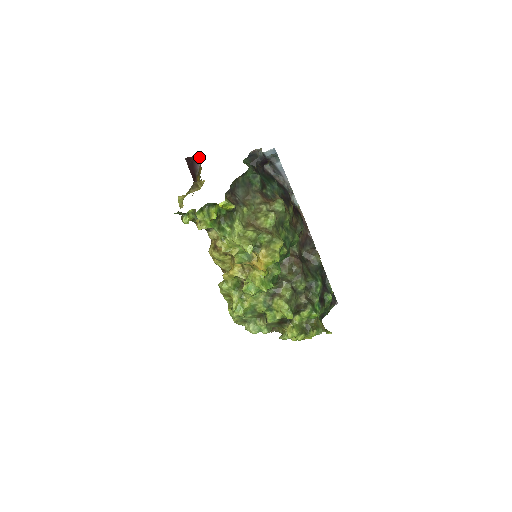
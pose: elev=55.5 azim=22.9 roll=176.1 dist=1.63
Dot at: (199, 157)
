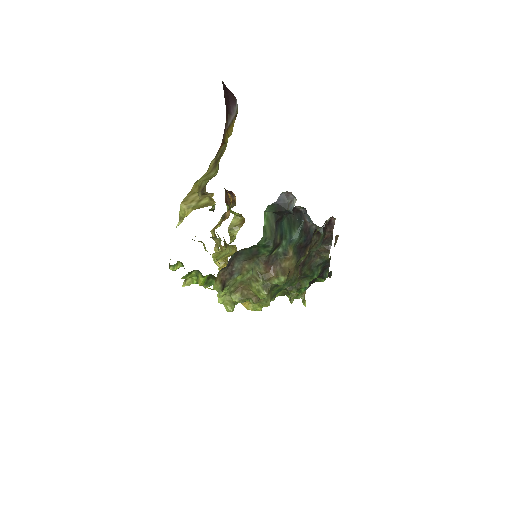
Dot at: (236, 105)
